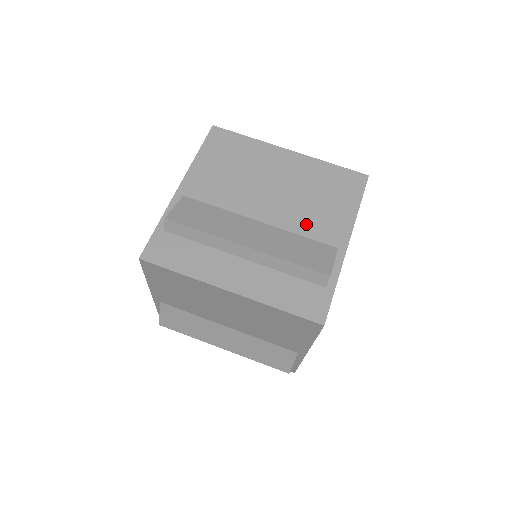
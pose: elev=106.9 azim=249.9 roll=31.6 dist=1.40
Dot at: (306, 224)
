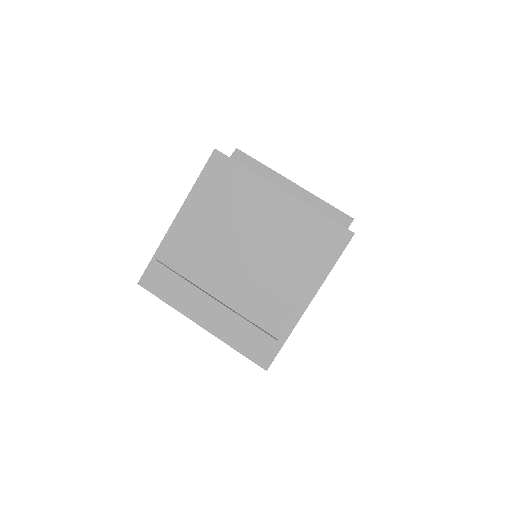
Dot at: occluded
